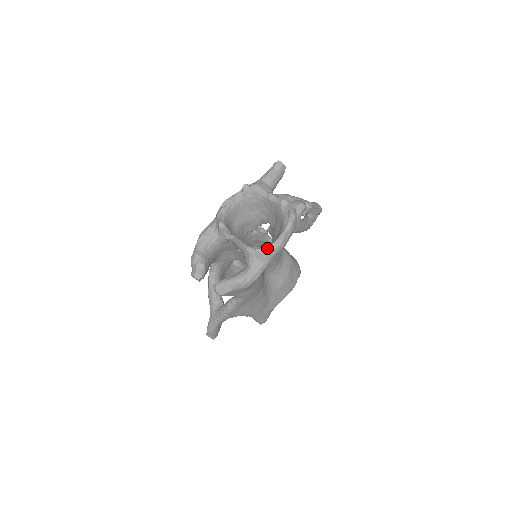
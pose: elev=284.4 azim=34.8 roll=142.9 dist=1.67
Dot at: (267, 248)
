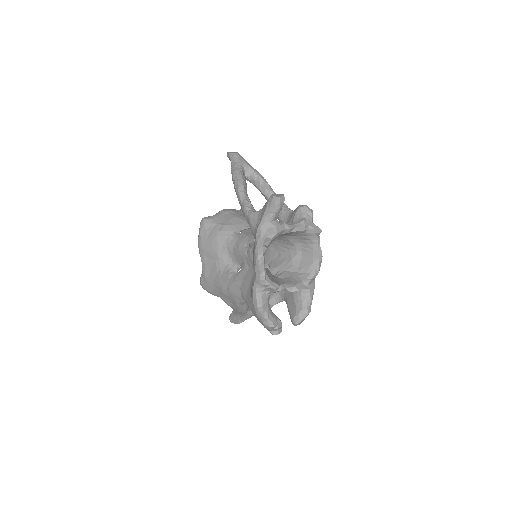
Dot at: (318, 270)
